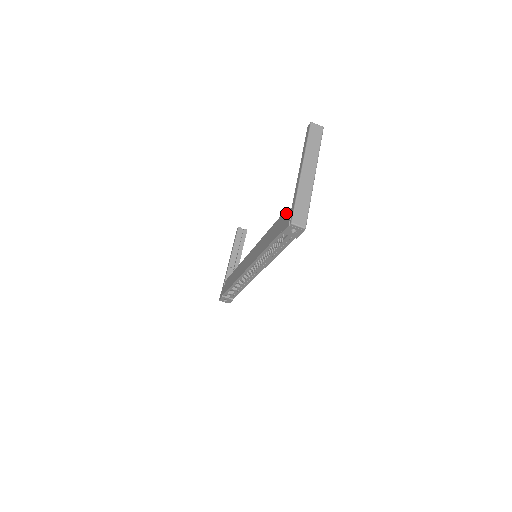
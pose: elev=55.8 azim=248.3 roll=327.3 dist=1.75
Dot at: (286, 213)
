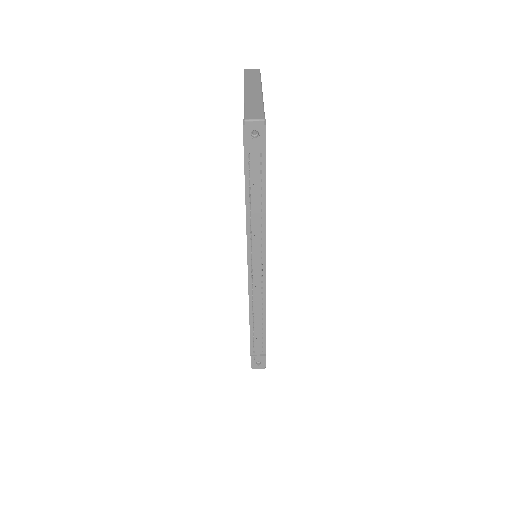
Dot at: occluded
